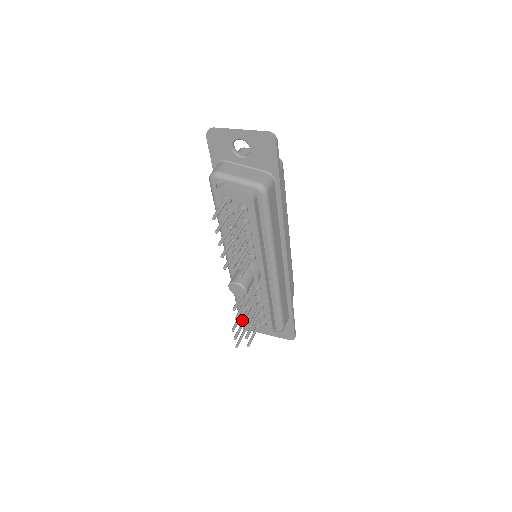
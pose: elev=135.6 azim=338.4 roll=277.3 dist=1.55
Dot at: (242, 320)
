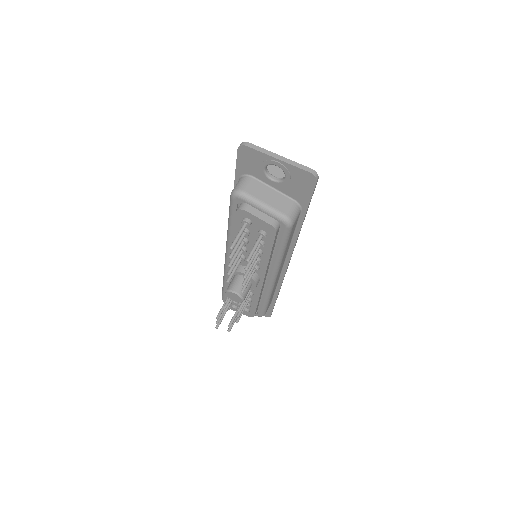
Dot at: occluded
